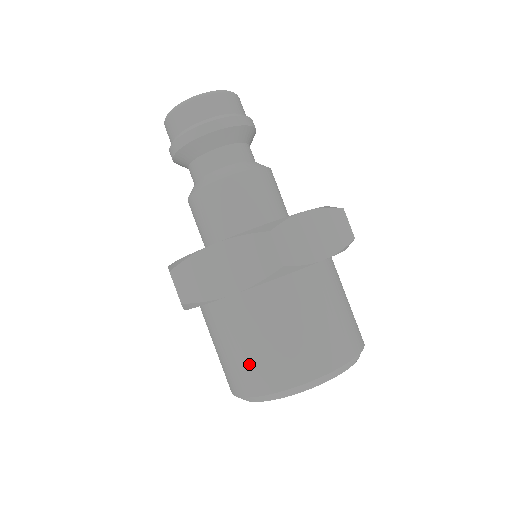
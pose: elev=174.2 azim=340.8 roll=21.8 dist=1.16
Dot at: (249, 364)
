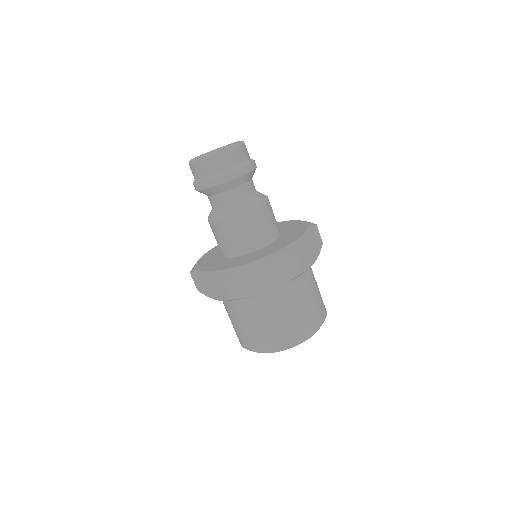
Dot at: (271, 331)
